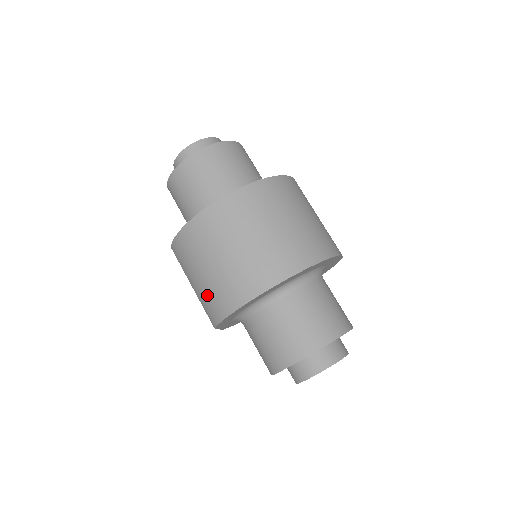
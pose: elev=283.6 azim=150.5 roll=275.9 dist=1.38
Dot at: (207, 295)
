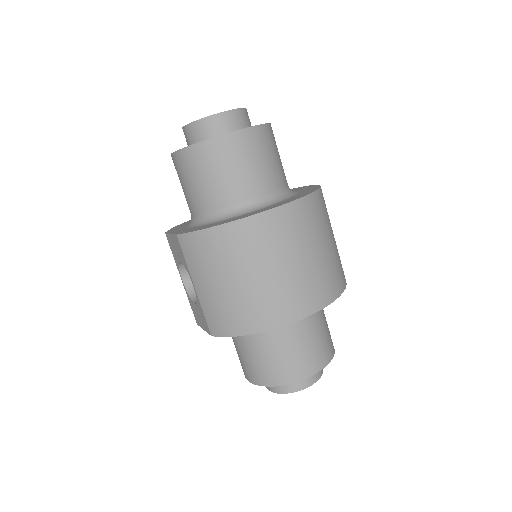
Dot at: (222, 306)
